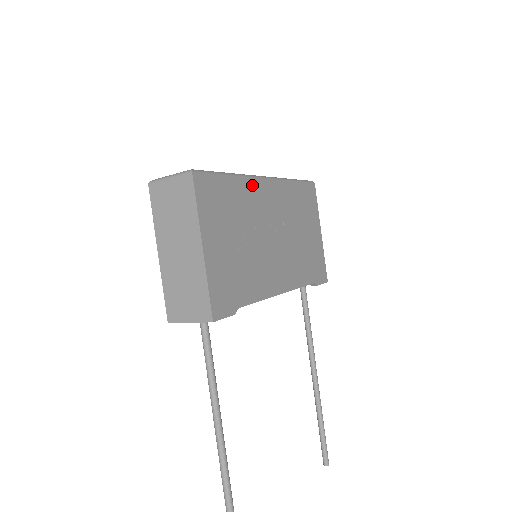
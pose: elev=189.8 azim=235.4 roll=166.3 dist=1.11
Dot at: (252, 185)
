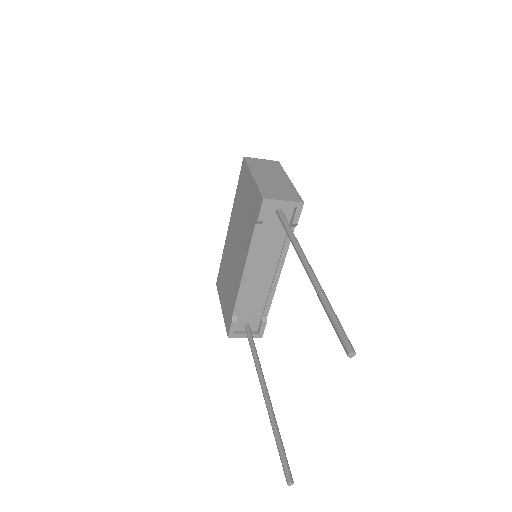
Dot at: occluded
